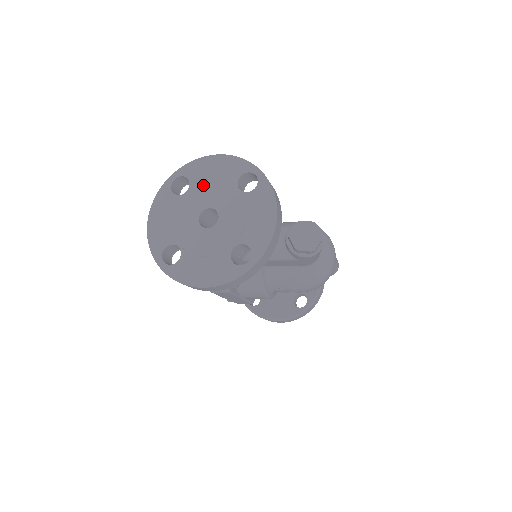
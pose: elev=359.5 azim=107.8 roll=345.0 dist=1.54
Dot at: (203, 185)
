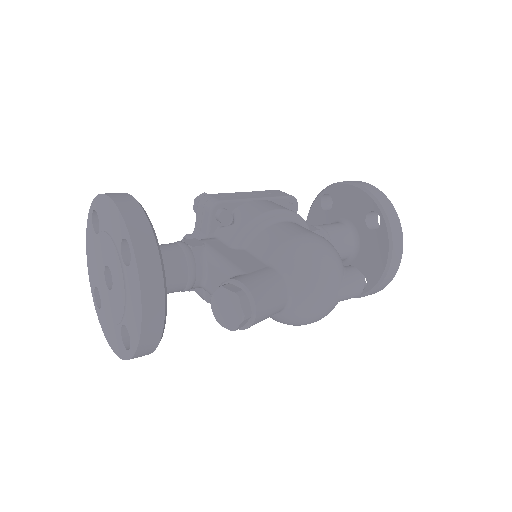
Dot at: (103, 234)
